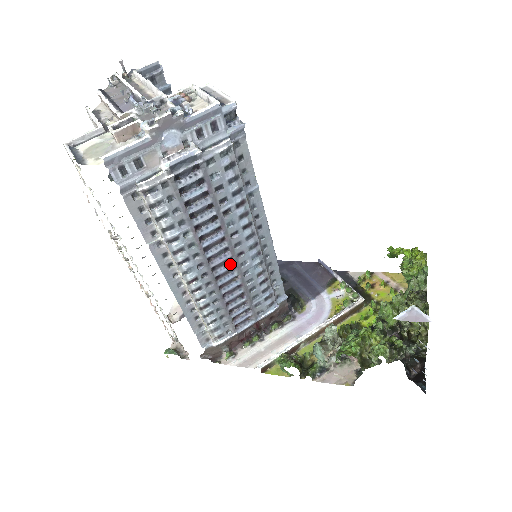
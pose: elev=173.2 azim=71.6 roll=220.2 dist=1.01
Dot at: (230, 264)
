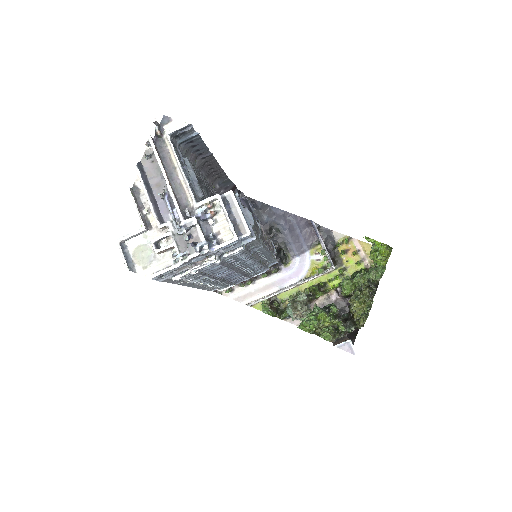
Dot at: (235, 273)
